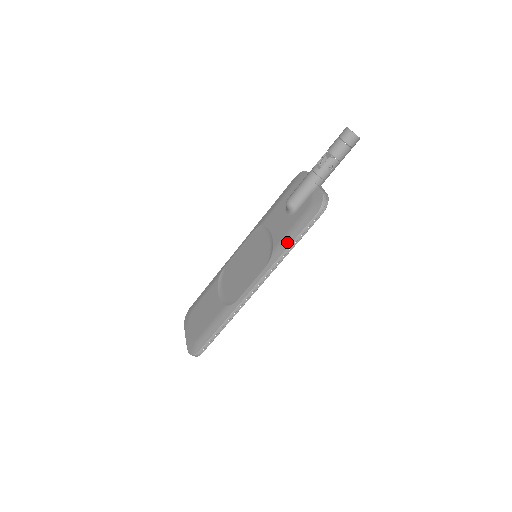
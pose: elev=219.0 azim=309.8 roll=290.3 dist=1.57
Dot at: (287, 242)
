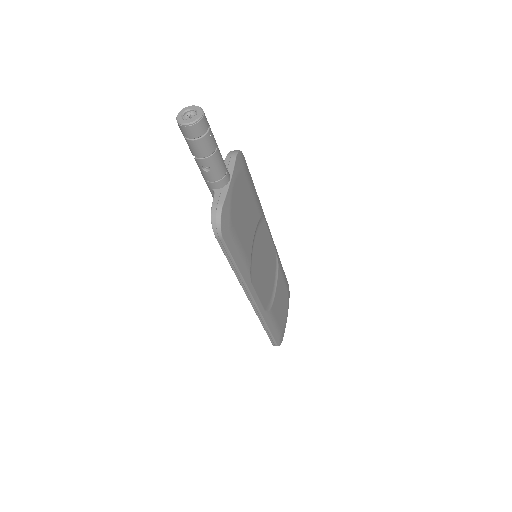
Dot at: occluded
